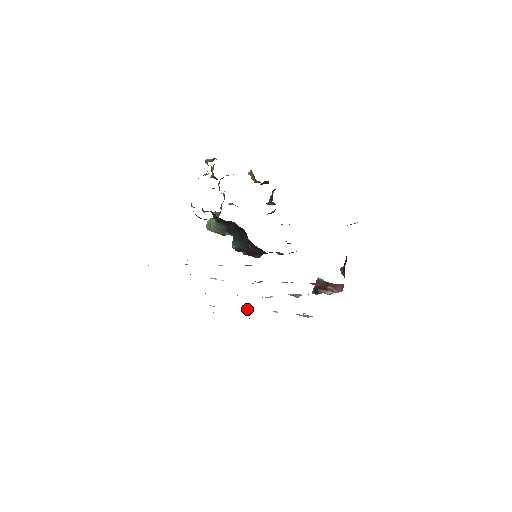
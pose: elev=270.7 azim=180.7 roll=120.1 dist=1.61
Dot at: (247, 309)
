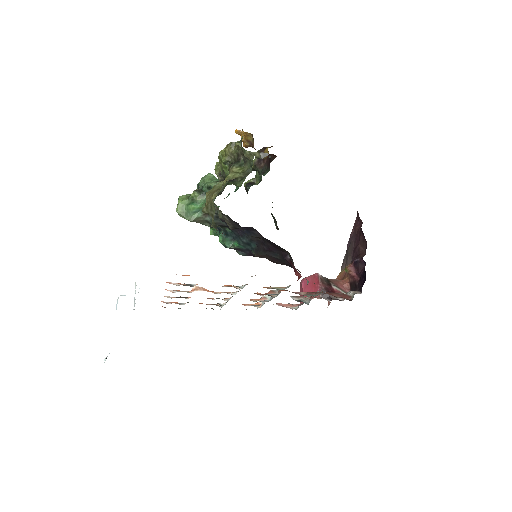
Dot at: (218, 304)
